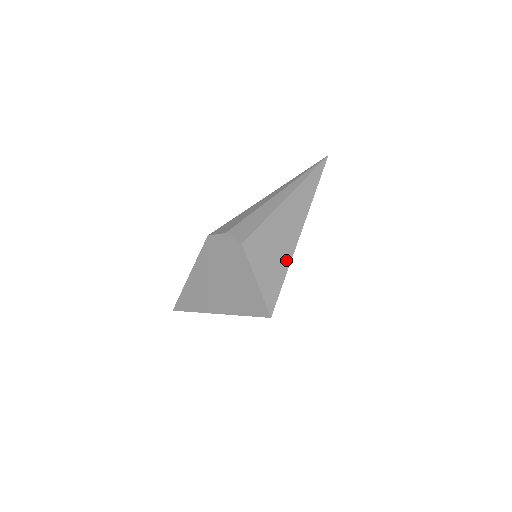
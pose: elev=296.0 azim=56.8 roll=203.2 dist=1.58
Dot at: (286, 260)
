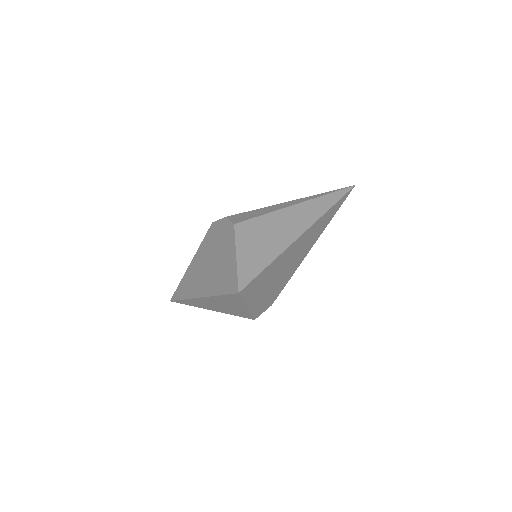
Dot at: (275, 252)
